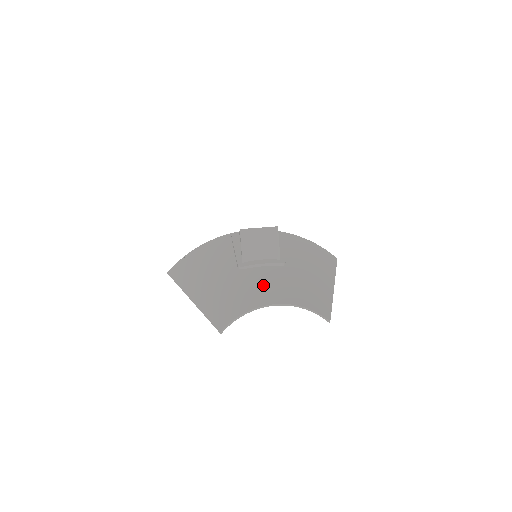
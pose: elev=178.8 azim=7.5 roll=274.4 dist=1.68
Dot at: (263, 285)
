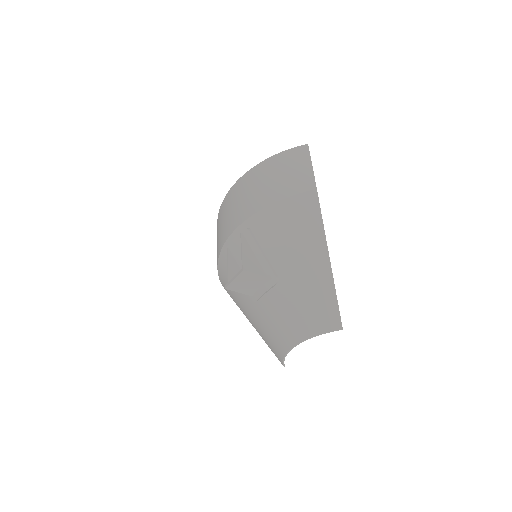
Dot at: (278, 322)
